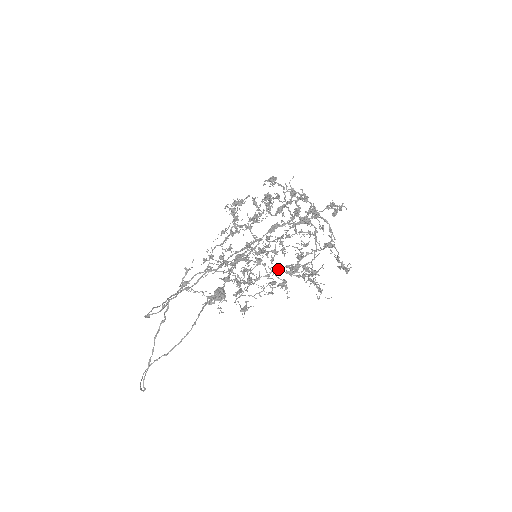
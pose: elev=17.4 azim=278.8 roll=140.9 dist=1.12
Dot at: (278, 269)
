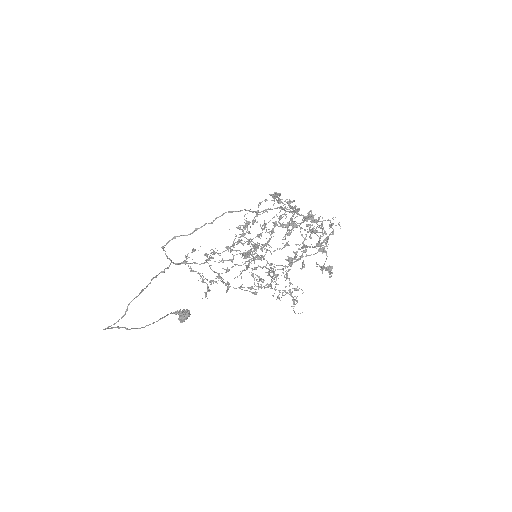
Dot at: occluded
